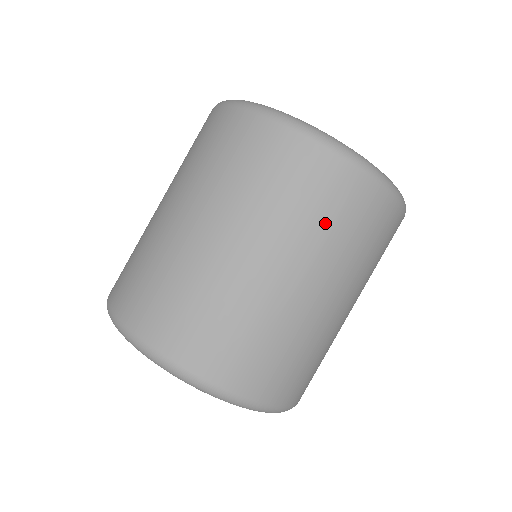
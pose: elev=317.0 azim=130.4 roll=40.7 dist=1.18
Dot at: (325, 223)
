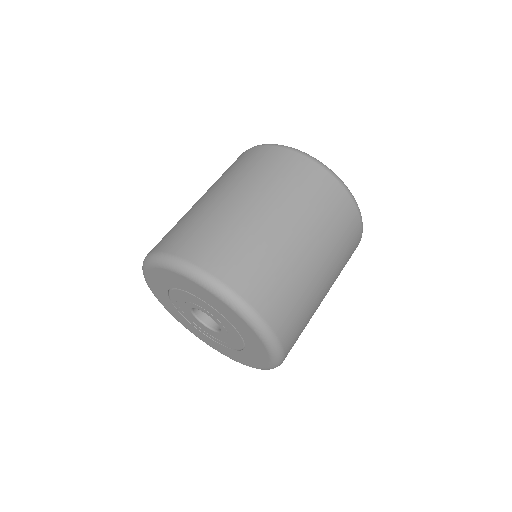
Dot at: (335, 228)
